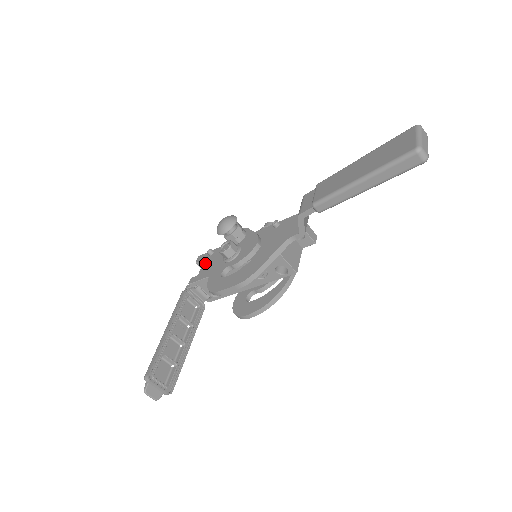
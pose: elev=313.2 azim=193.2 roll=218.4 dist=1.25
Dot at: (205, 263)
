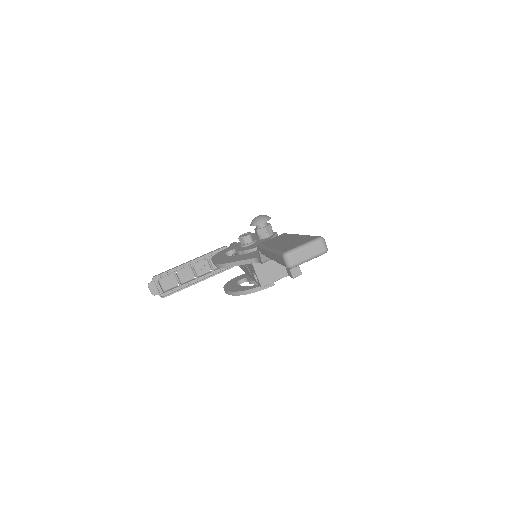
Dot at: occluded
